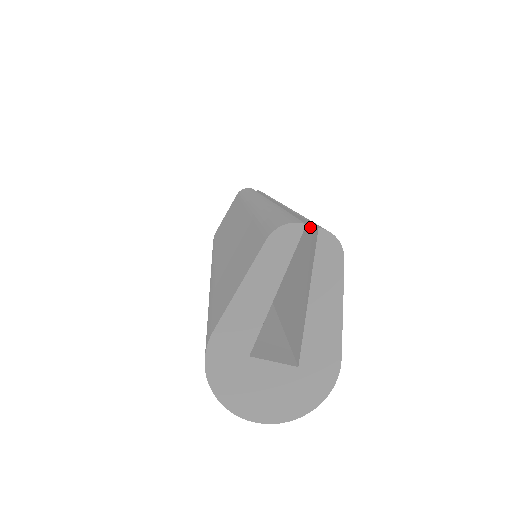
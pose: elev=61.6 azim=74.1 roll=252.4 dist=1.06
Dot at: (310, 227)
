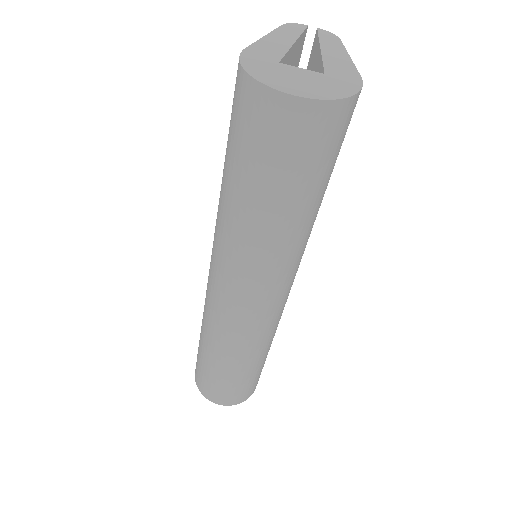
Dot at: (310, 55)
